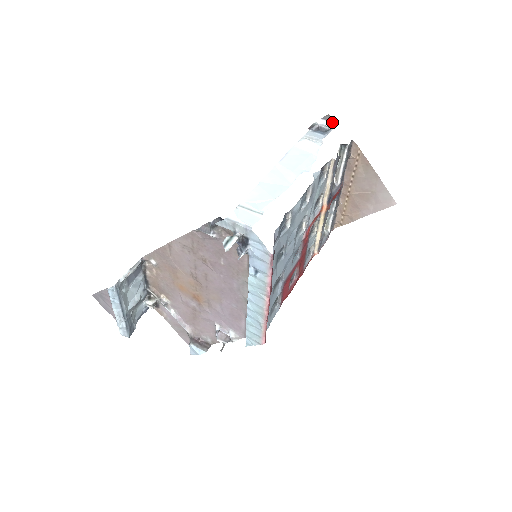
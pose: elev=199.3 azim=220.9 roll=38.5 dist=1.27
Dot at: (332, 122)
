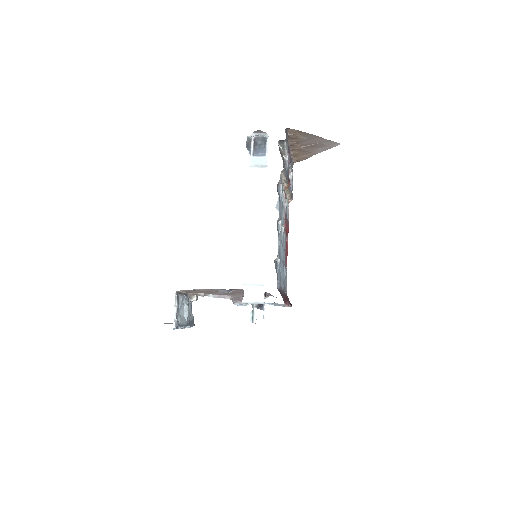
Dot at: (264, 133)
